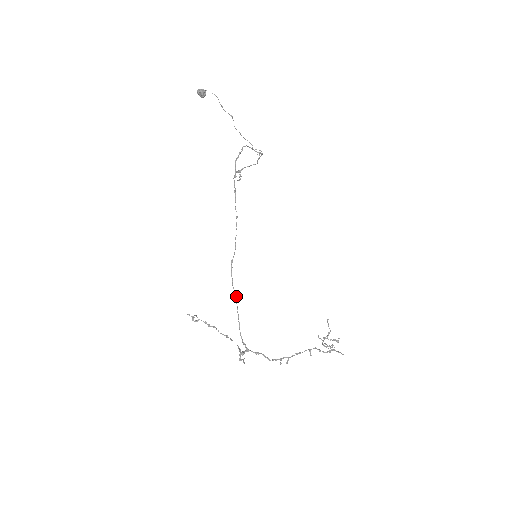
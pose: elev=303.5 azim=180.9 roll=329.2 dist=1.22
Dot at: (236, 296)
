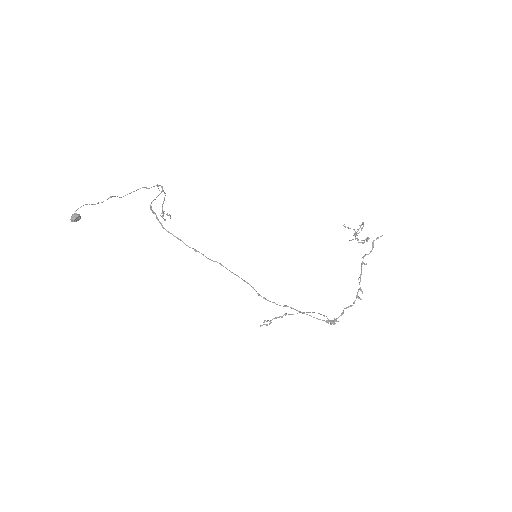
Dot at: occluded
